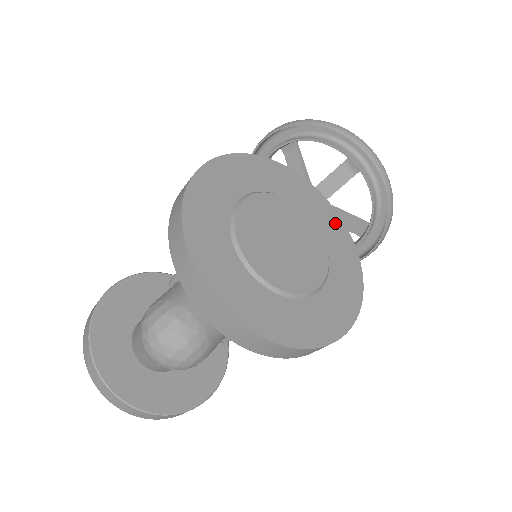
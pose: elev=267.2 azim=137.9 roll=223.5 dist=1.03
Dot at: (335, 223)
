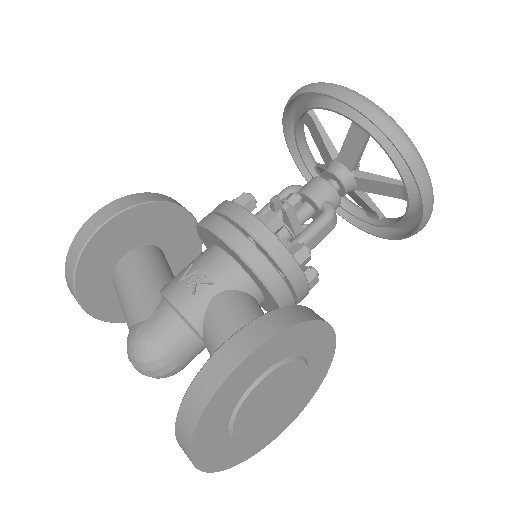
Dot at: (327, 352)
